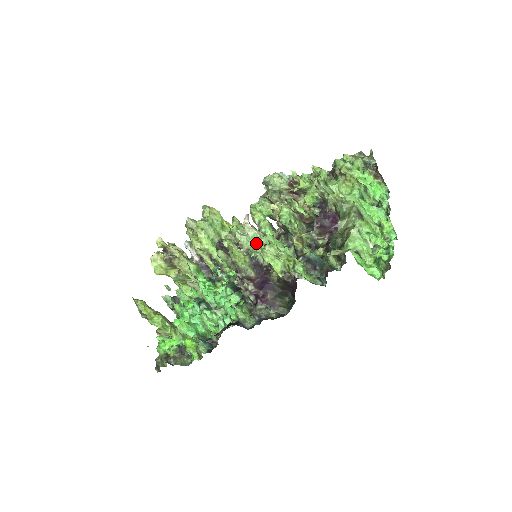
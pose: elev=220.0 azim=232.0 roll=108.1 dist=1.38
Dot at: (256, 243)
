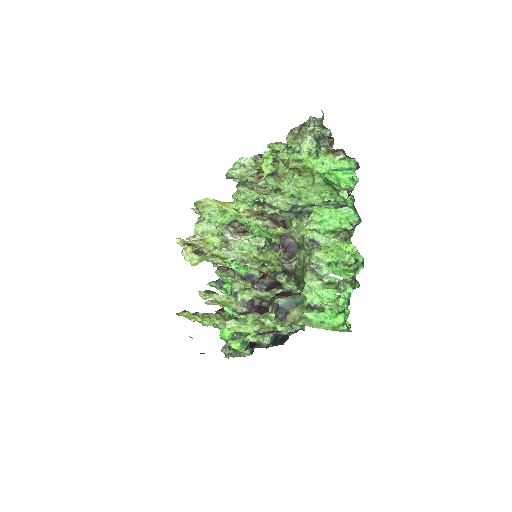
Dot at: occluded
